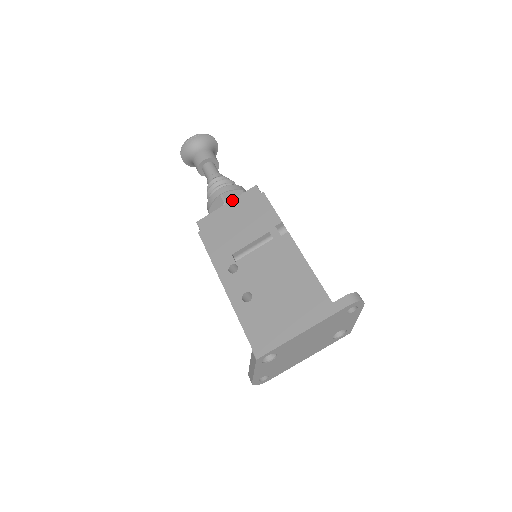
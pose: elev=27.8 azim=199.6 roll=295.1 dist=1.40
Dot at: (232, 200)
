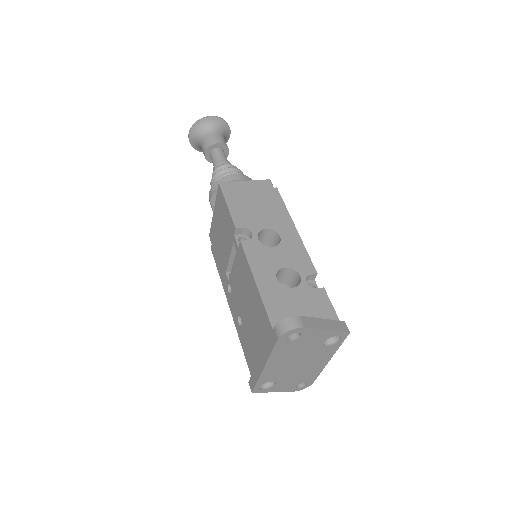
Dot at: (214, 206)
